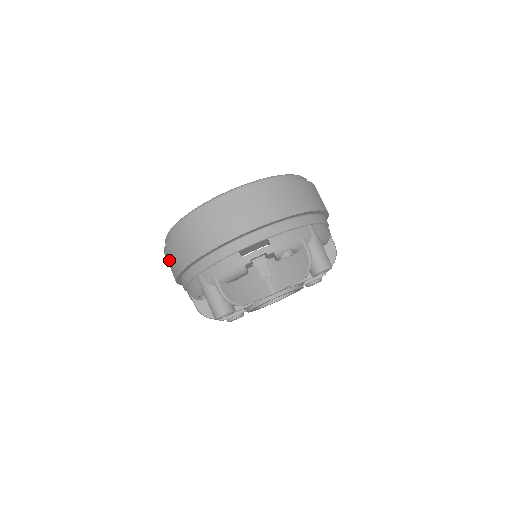
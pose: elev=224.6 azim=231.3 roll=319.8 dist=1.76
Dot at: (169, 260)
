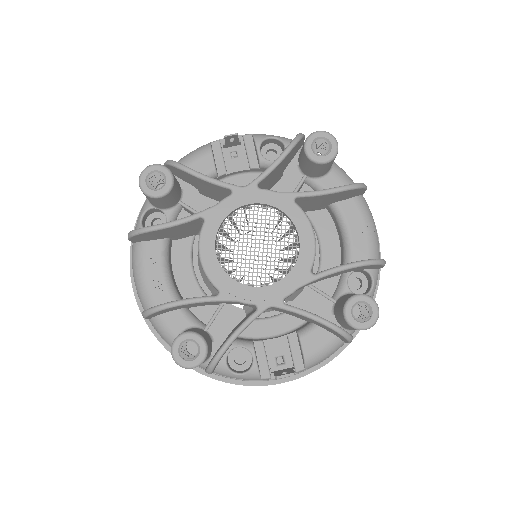
Dot at: occluded
